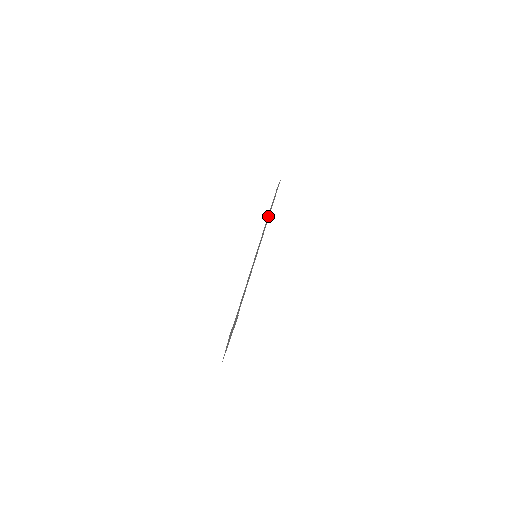
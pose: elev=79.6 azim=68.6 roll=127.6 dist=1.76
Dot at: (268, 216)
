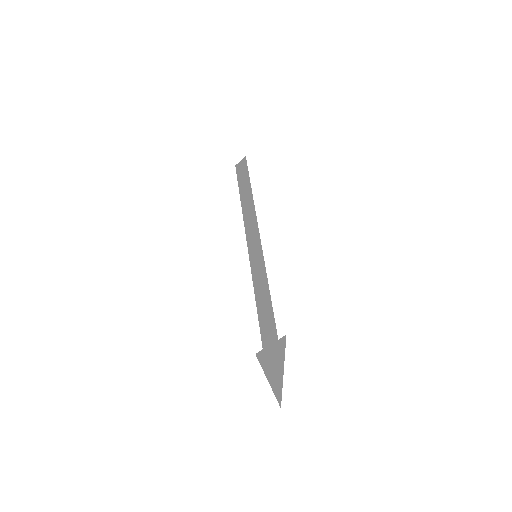
Dot at: (247, 203)
